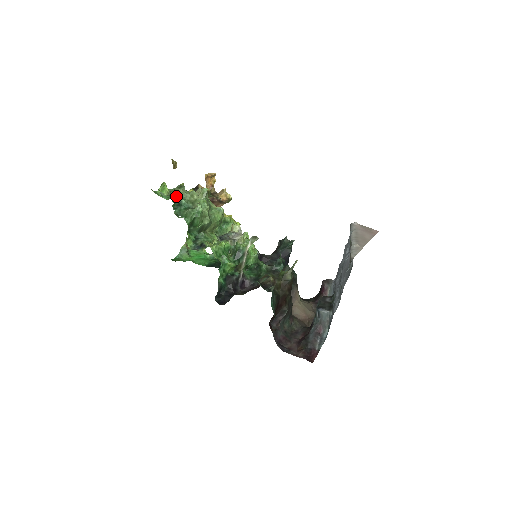
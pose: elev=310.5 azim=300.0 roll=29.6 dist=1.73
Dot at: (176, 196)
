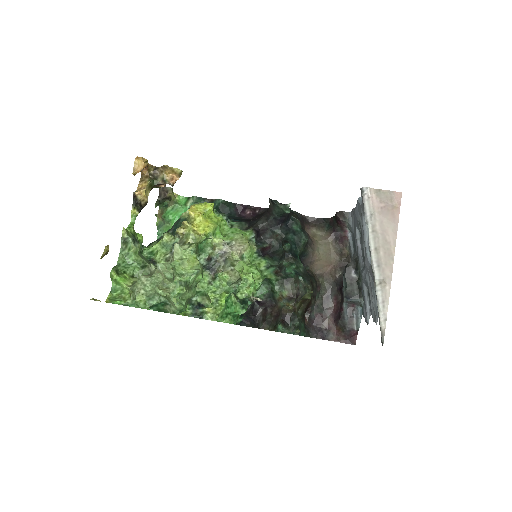
Dot at: (145, 306)
